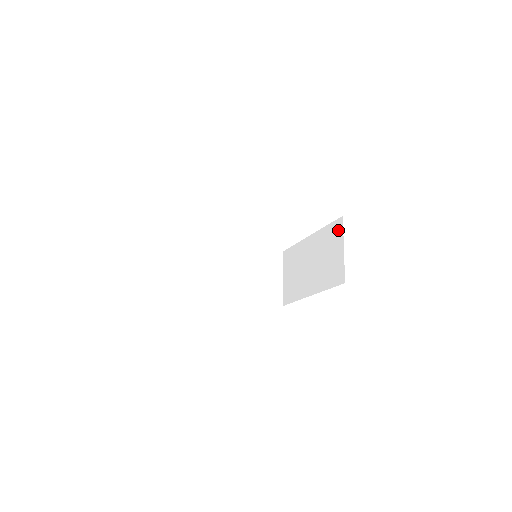
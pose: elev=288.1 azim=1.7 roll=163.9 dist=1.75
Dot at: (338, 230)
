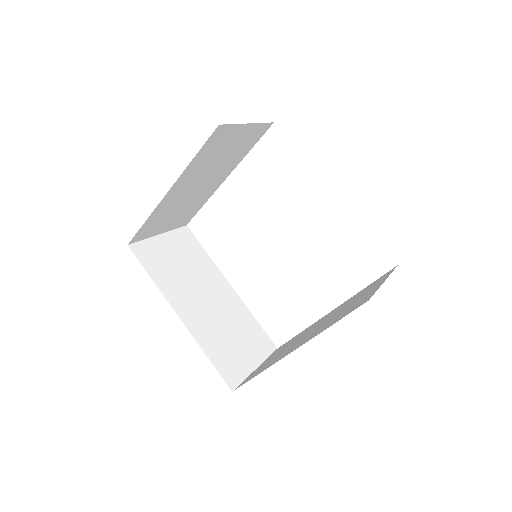
Dot at: (384, 276)
